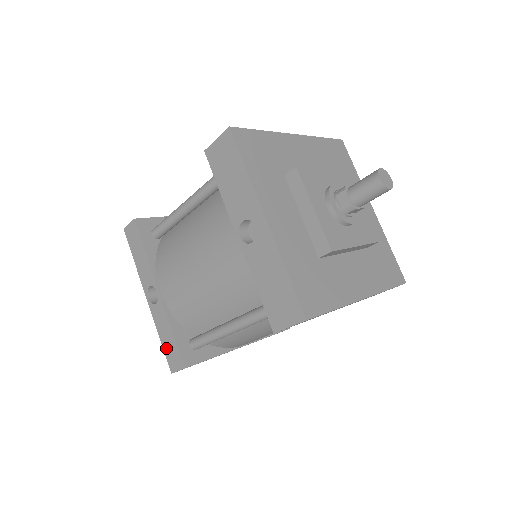
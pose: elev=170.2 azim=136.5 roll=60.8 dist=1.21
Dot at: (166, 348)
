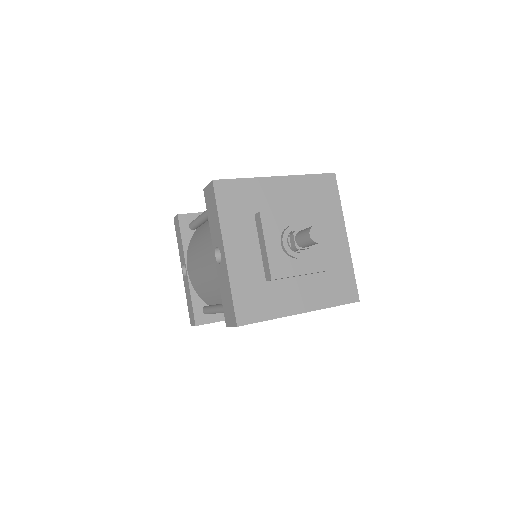
Dot at: (189, 308)
